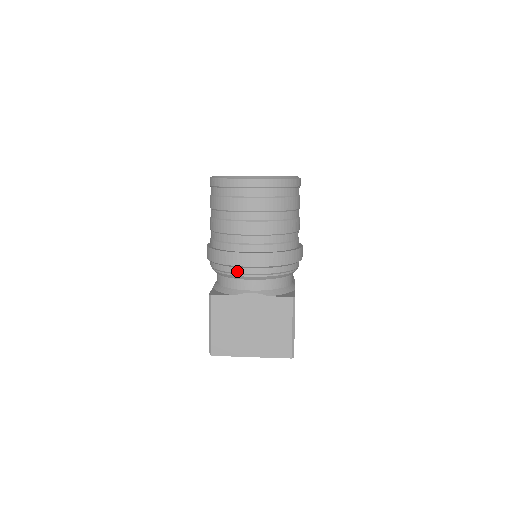
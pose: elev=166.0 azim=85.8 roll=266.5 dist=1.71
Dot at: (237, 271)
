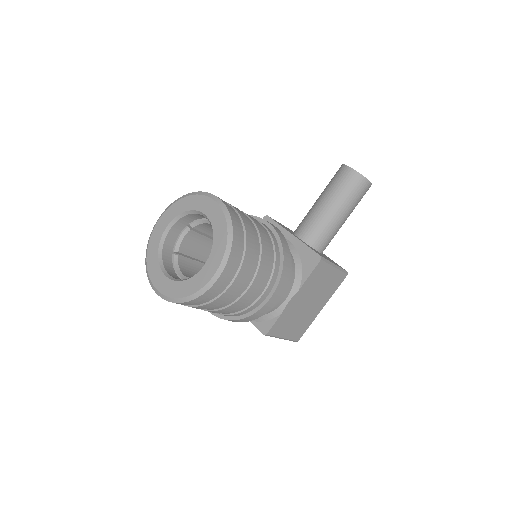
Dot at: occluded
